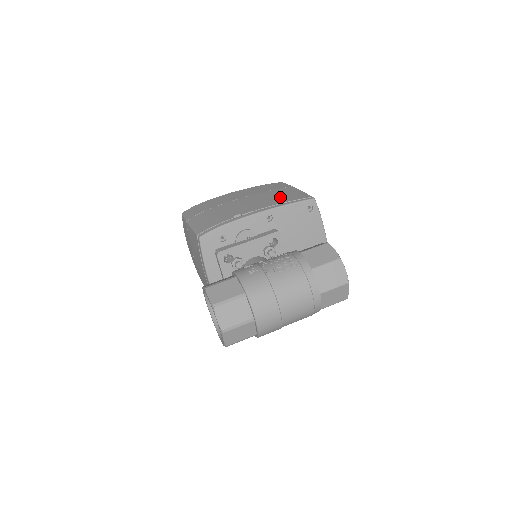
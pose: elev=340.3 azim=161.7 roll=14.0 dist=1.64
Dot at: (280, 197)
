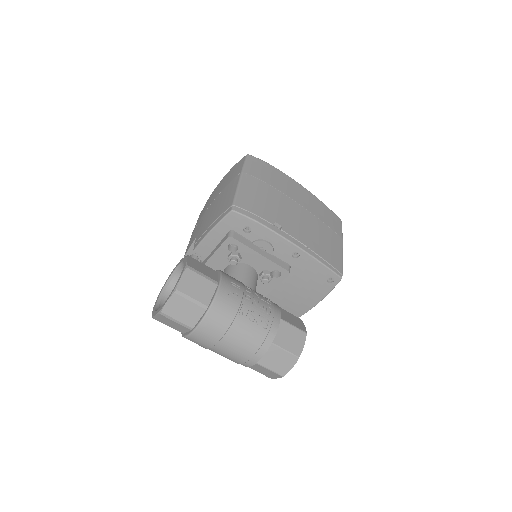
Dot at: (323, 244)
